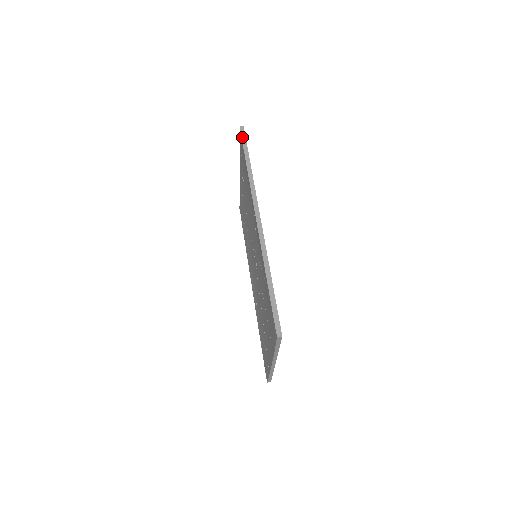
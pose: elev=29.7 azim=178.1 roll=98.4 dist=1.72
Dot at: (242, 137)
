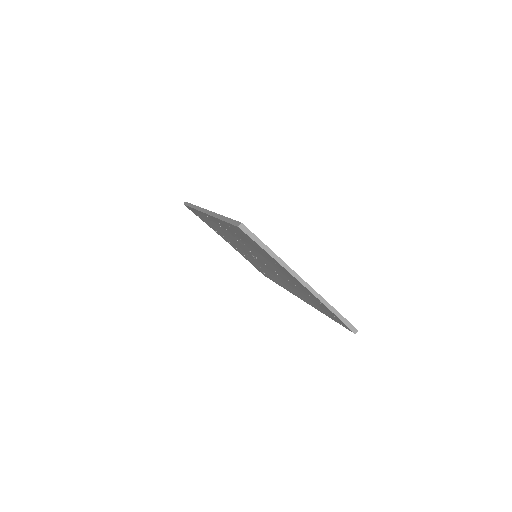
Dot at: occluded
